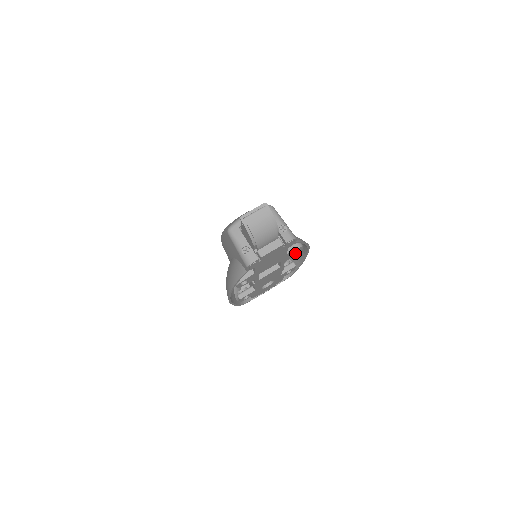
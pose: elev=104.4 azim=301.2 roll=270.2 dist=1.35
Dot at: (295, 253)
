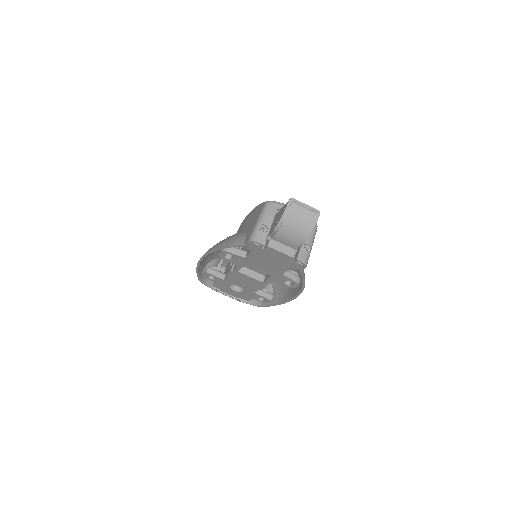
Dot at: (287, 284)
